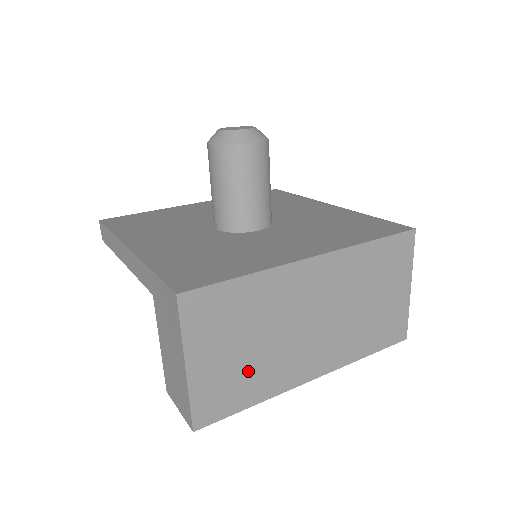
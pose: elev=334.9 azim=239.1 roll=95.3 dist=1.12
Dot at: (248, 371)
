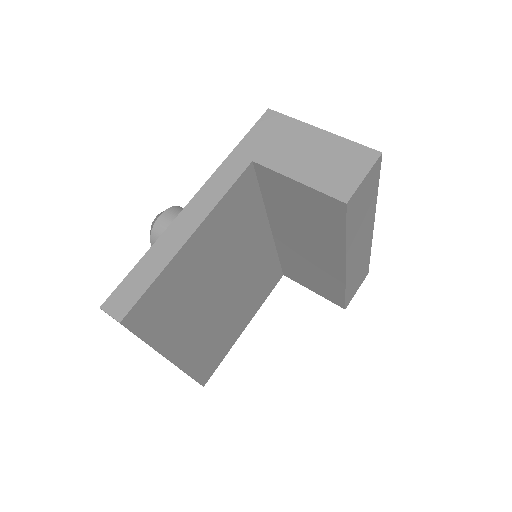
Dot at: occluded
